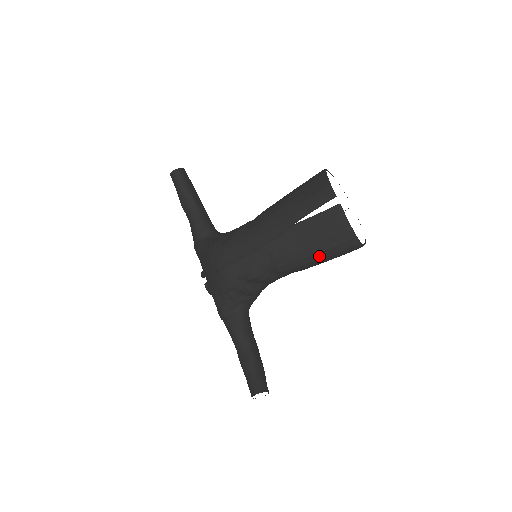
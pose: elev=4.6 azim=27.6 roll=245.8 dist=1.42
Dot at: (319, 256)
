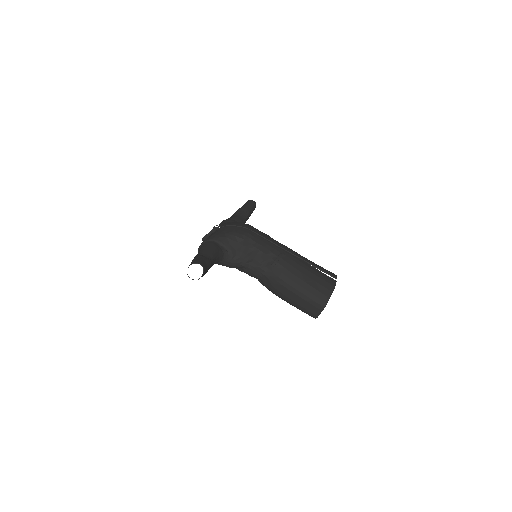
Dot at: (301, 283)
